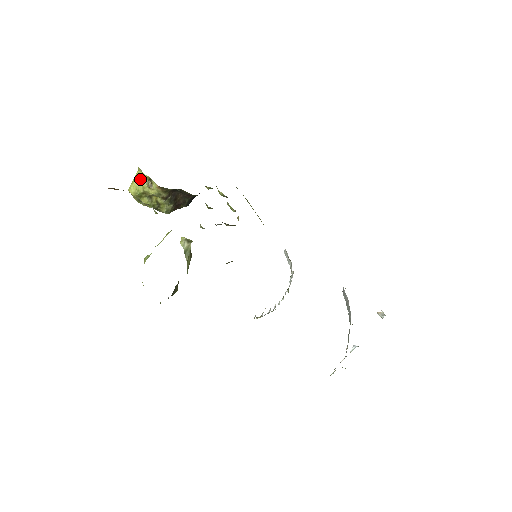
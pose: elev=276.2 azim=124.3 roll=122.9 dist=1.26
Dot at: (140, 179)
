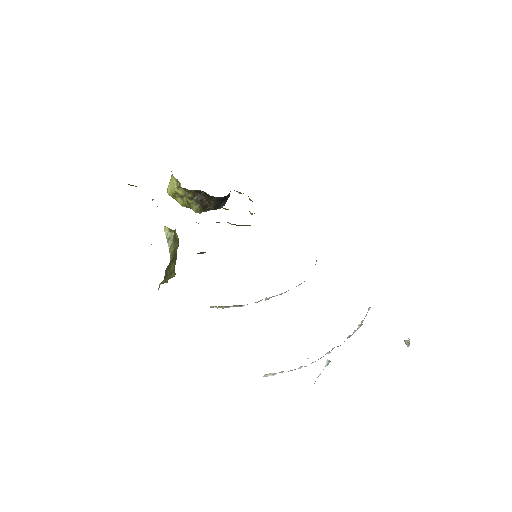
Dot at: (172, 181)
